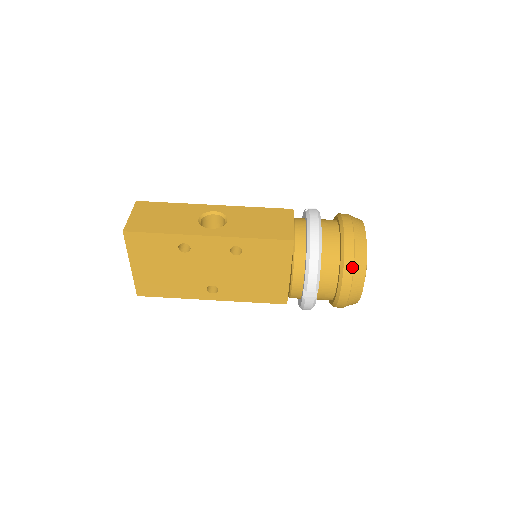
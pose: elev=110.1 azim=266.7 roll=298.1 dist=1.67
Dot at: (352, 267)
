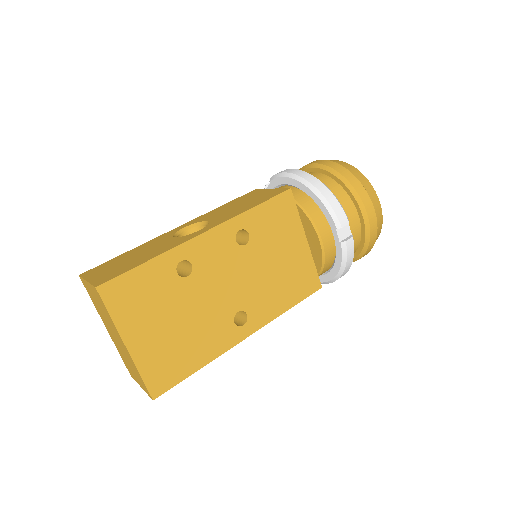
Dot at: (358, 181)
